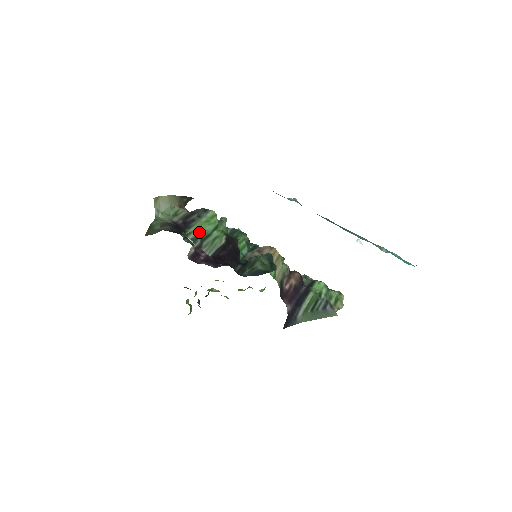
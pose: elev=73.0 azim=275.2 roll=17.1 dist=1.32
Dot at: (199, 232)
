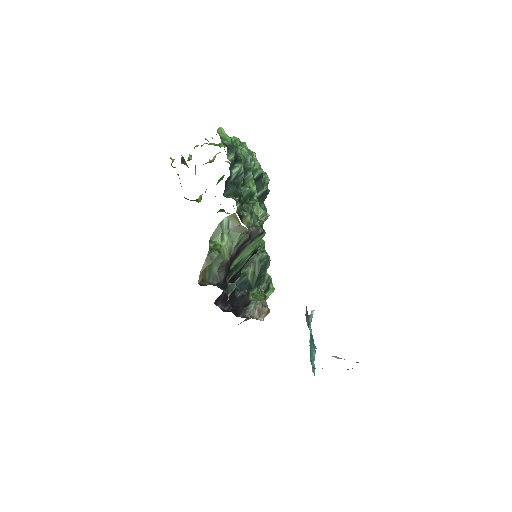
Dot at: (239, 261)
